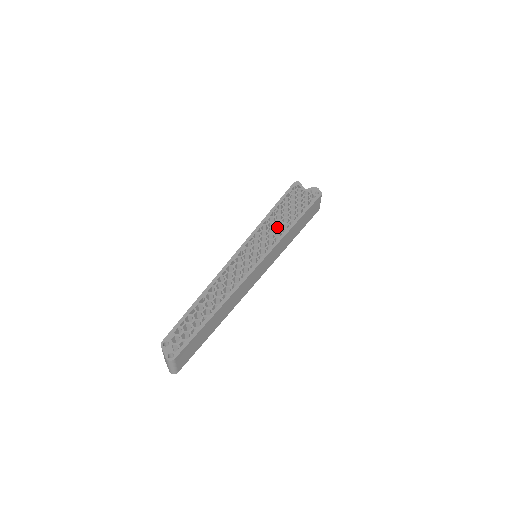
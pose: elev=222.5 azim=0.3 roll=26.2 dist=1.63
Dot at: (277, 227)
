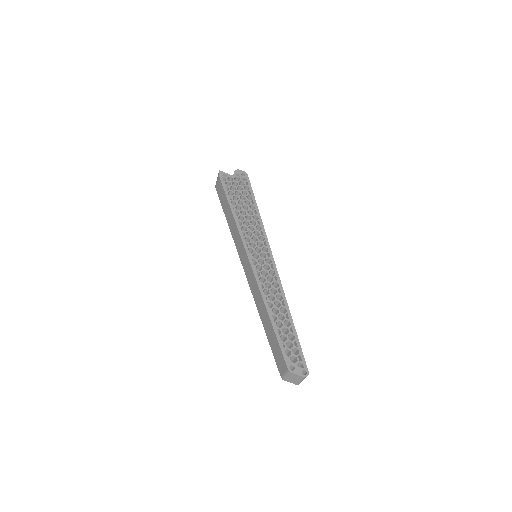
Dot at: (250, 222)
